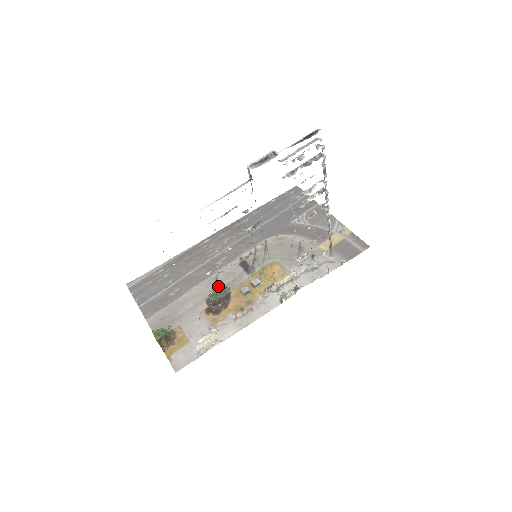
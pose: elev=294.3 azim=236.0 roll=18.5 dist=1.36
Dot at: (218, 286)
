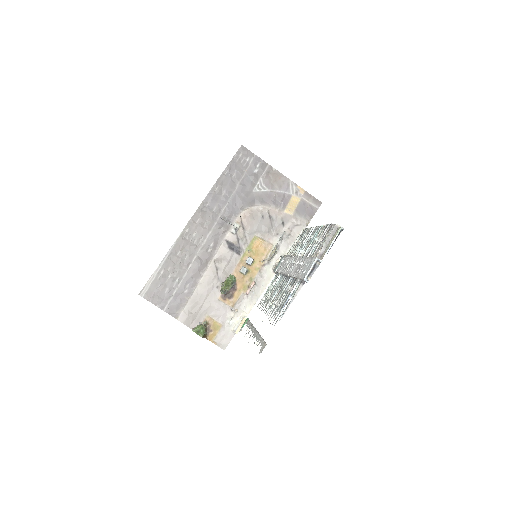
Dot at: (220, 273)
